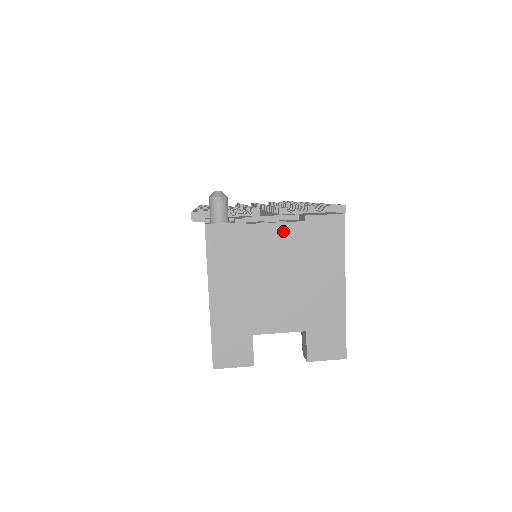
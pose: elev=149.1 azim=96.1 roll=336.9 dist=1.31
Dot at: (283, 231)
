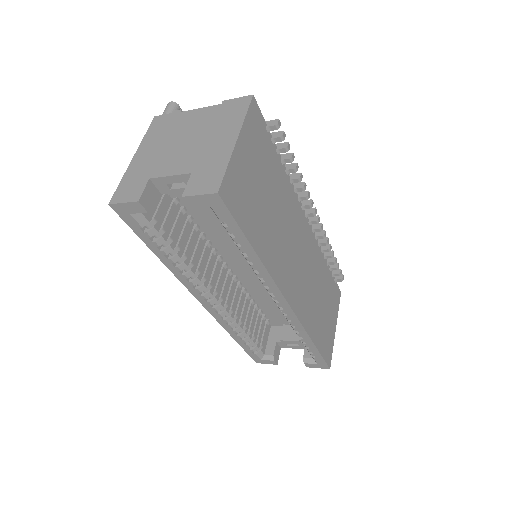
Dot at: (203, 112)
